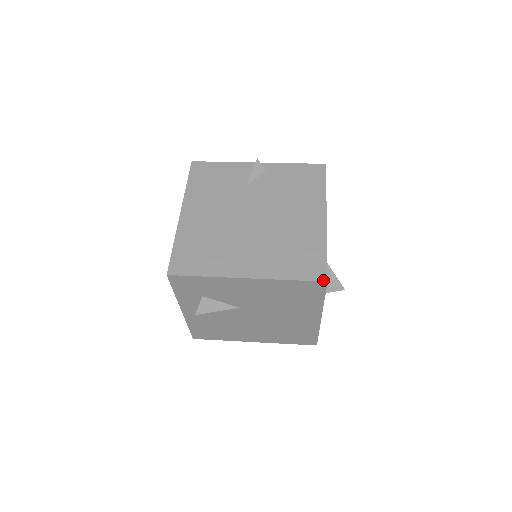
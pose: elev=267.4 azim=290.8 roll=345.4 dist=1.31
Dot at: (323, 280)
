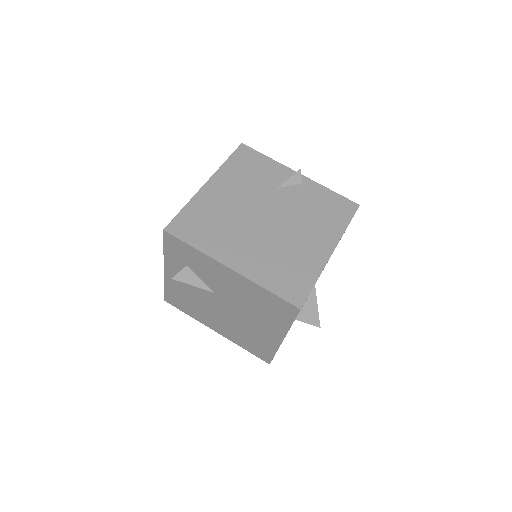
Dot at: (297, 306)
